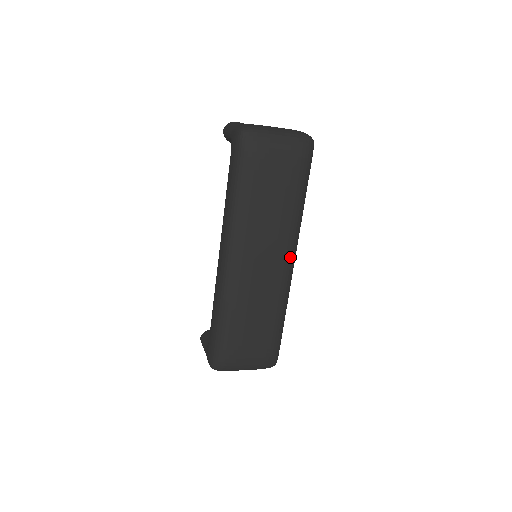
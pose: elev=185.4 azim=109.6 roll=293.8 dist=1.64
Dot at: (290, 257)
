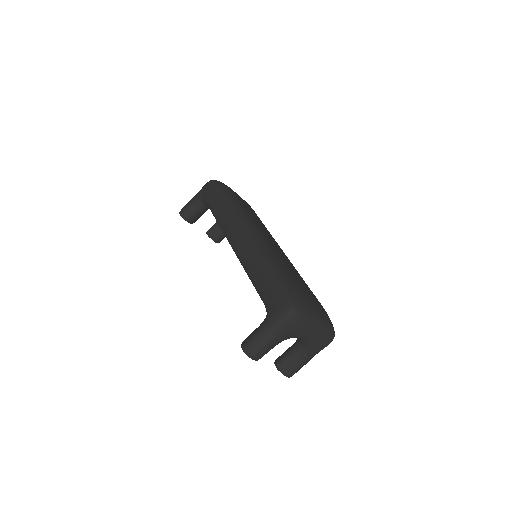
Dot at: occluded
